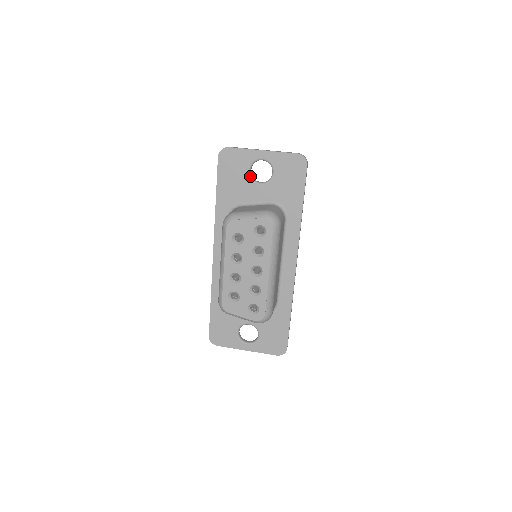
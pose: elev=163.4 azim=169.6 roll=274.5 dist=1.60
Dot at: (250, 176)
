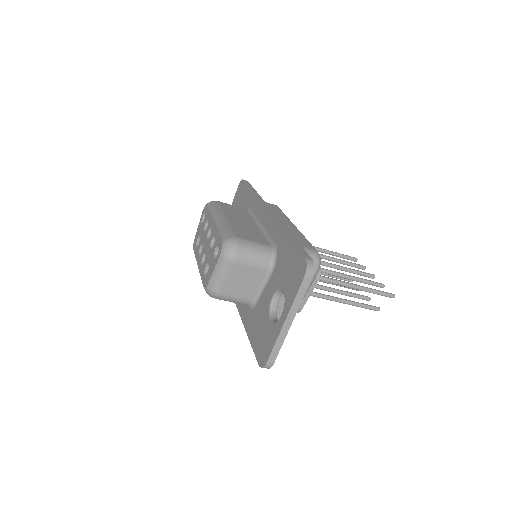
Dot at: occluded
